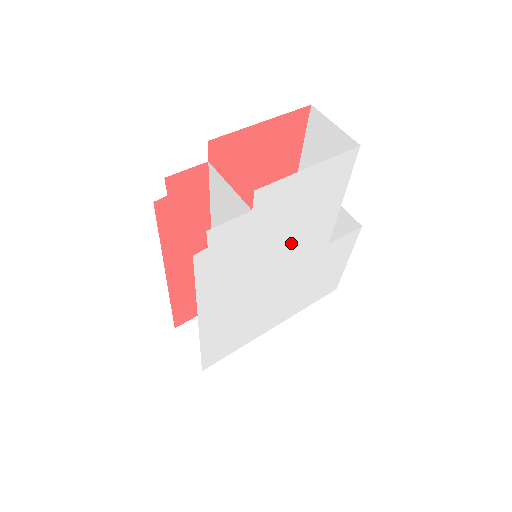
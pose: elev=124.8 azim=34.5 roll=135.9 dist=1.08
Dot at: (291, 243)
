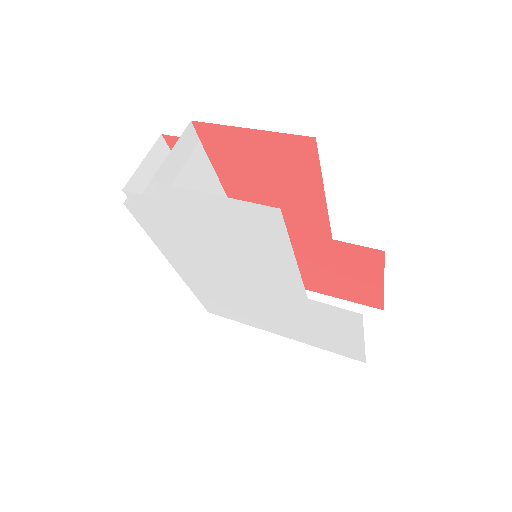
Dot at: (242, 261)
